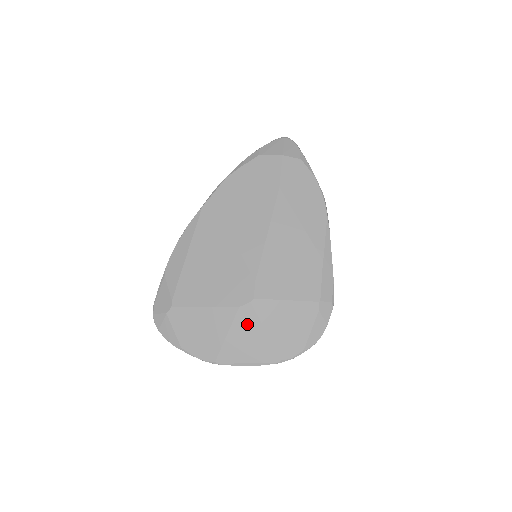
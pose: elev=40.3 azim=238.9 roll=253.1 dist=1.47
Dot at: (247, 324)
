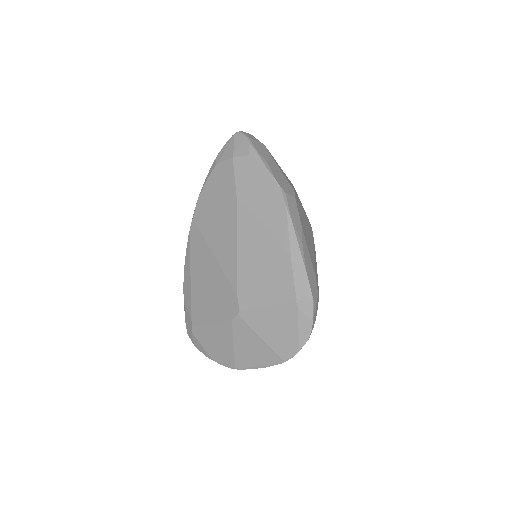
Dot at: (244, 334)
